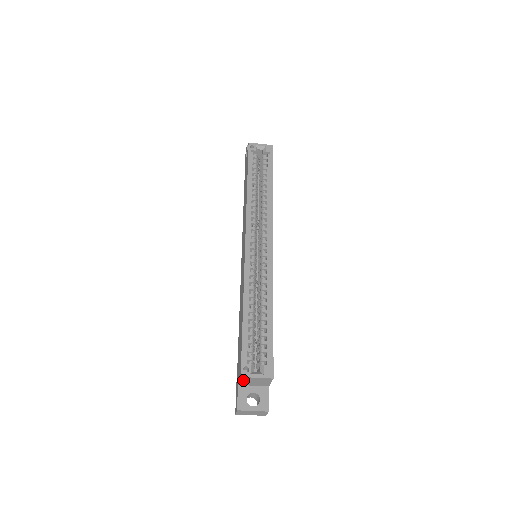
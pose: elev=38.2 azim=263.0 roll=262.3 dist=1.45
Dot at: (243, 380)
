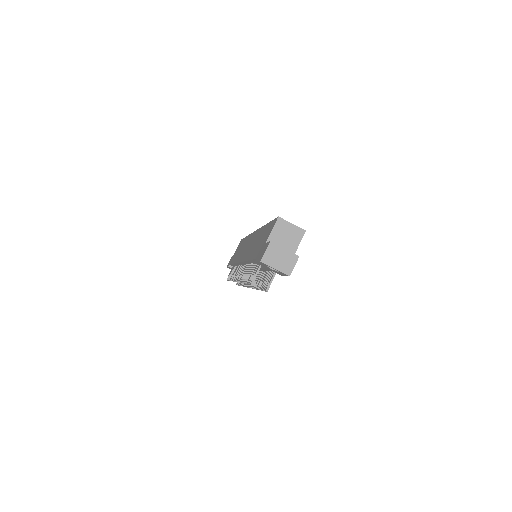
Dot at: (276, 228)
